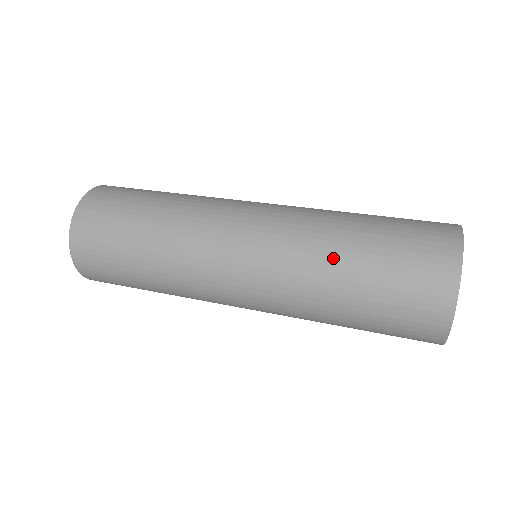
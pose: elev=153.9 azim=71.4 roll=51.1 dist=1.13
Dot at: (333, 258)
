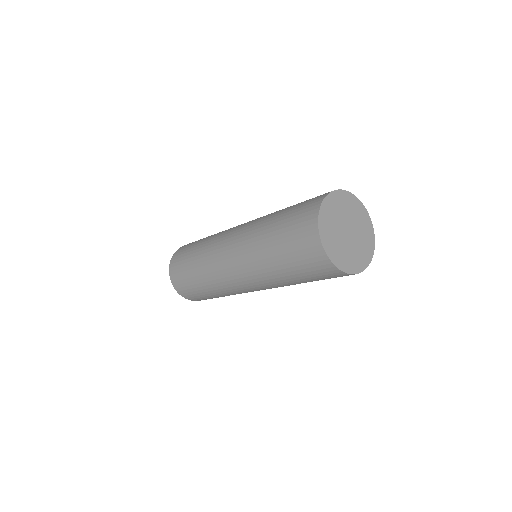
Dot at: occluded
